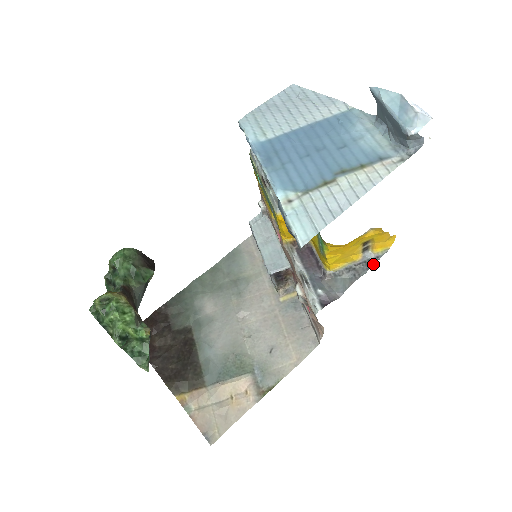
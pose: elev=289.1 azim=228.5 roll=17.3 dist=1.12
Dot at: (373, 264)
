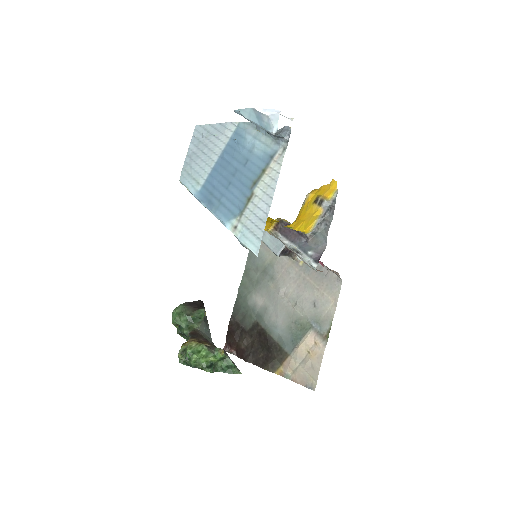
Dot at: (334, 208)
